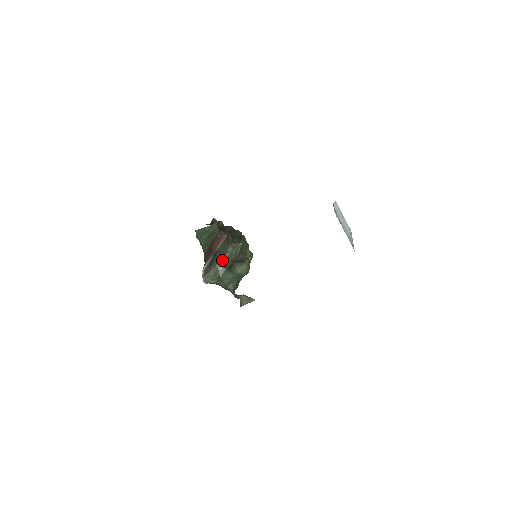
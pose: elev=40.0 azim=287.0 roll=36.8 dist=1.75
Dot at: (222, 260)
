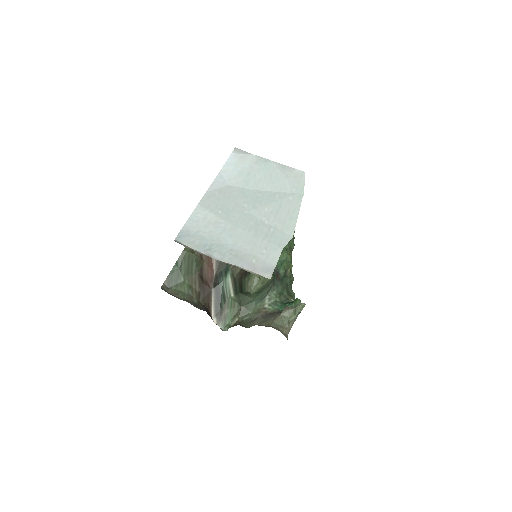
Dot at: (228, 284)
